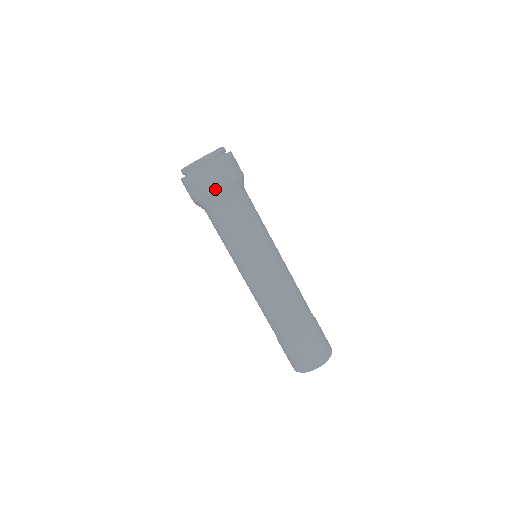
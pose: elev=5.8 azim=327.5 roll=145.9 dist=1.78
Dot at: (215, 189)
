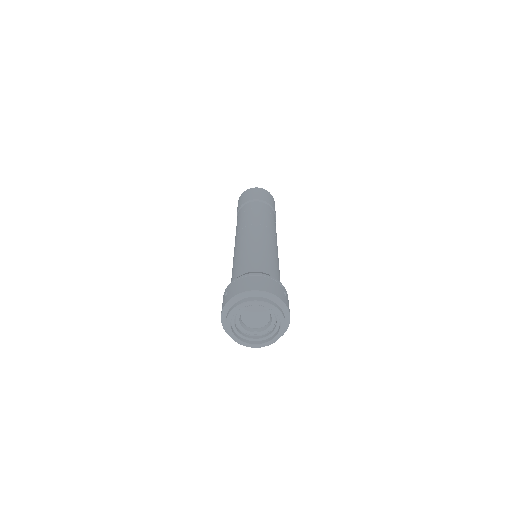
Dot at: occluded
